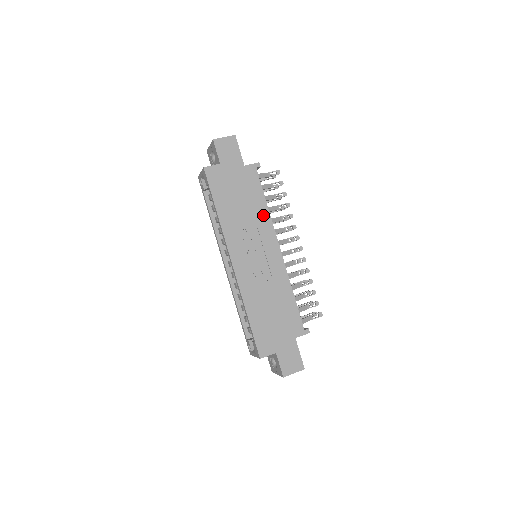
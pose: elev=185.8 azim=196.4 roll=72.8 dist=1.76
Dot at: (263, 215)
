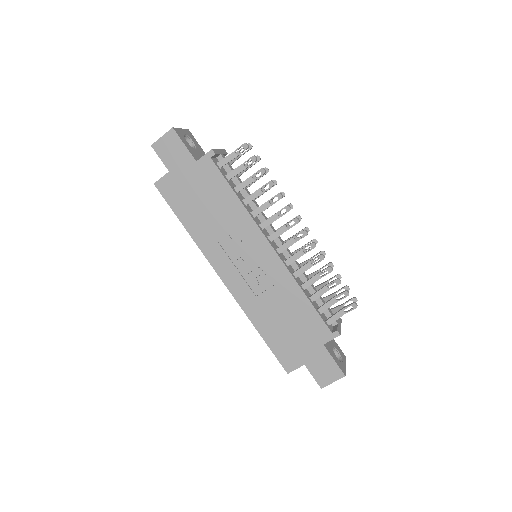
Dot at: (238, 213)
